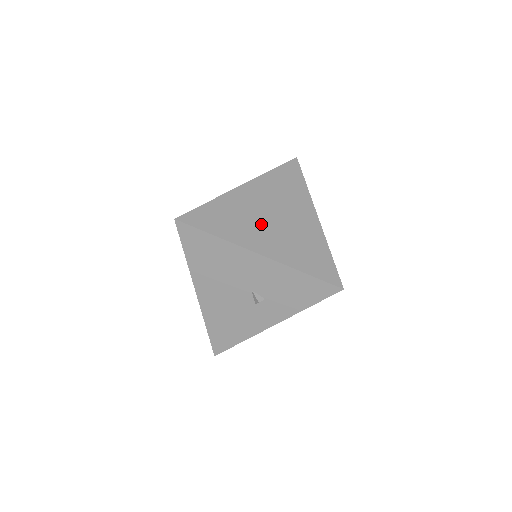
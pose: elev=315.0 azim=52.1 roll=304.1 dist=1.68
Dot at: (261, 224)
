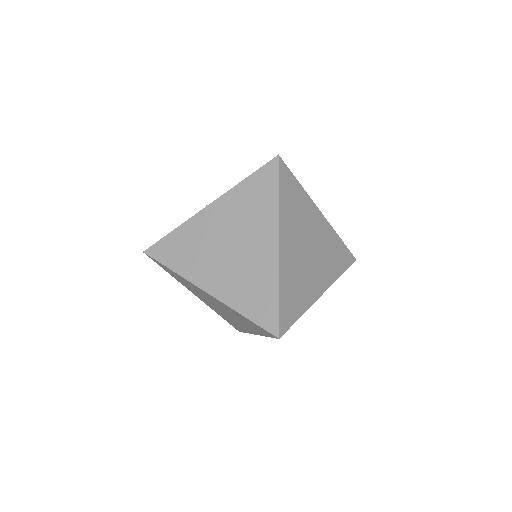
Dot at: (309, 267)
